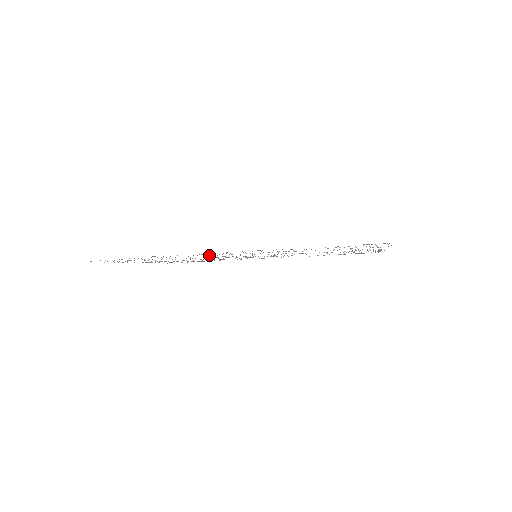
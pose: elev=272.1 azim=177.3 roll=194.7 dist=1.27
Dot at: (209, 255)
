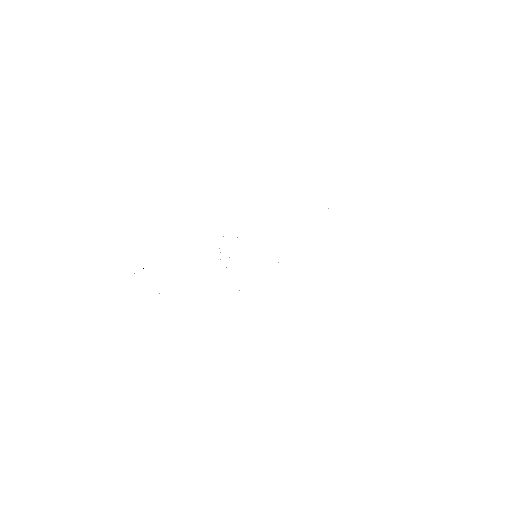
Dot at: occluded
